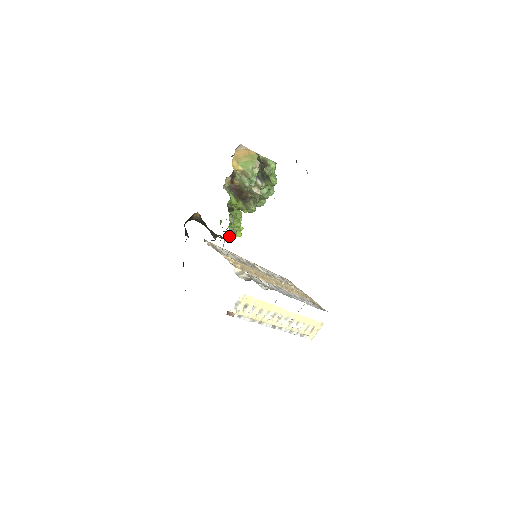
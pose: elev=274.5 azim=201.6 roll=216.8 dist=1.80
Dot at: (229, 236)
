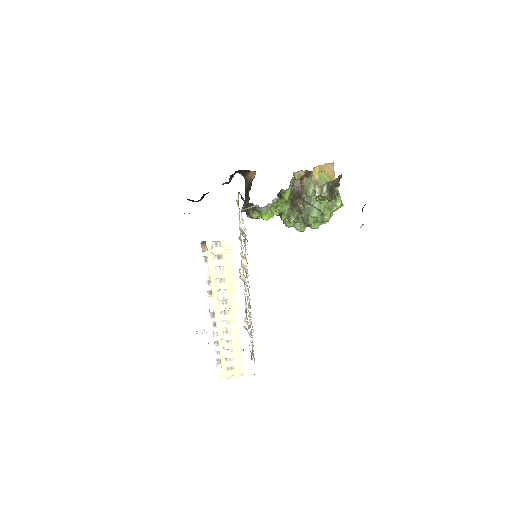
Dot at: (259, 210)
